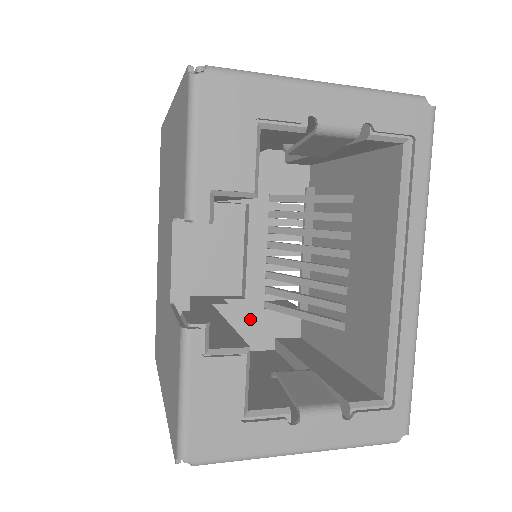
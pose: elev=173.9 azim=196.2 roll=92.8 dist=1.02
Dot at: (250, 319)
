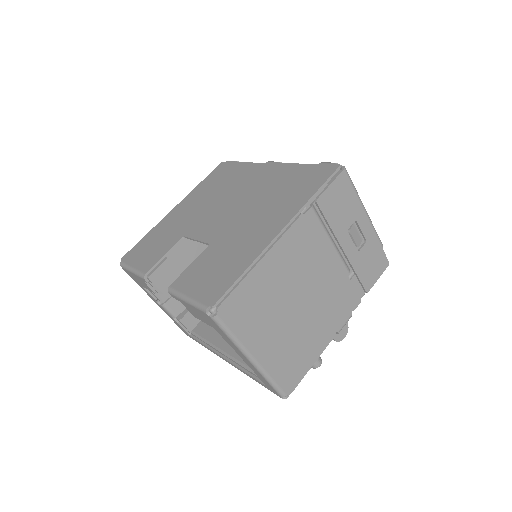
Dot at: occluded
